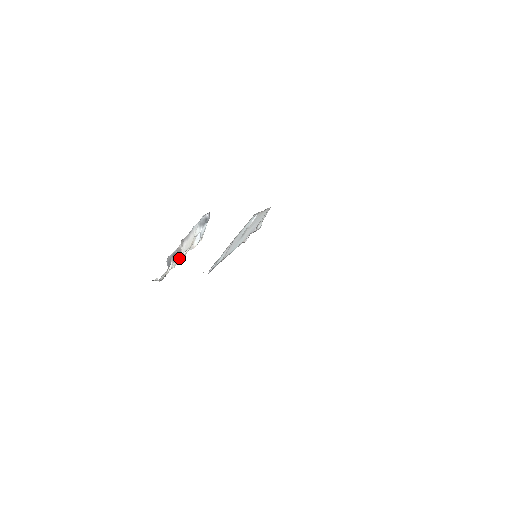
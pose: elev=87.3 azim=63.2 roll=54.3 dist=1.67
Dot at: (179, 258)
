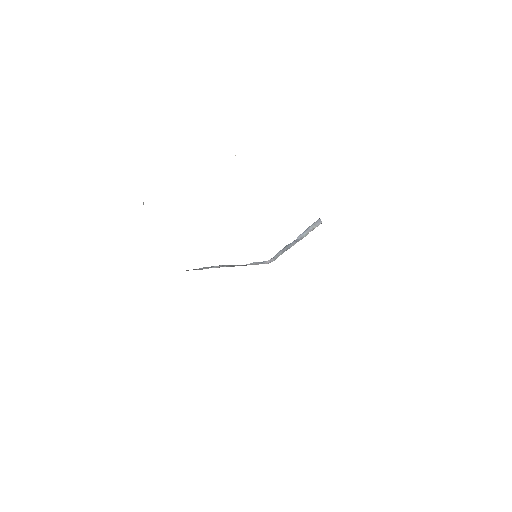
Dot at: occluded
